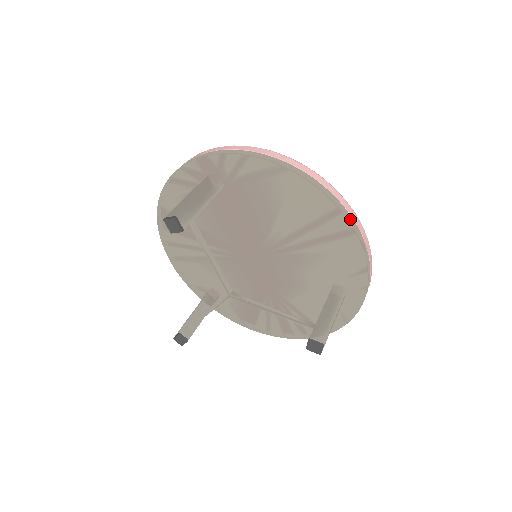
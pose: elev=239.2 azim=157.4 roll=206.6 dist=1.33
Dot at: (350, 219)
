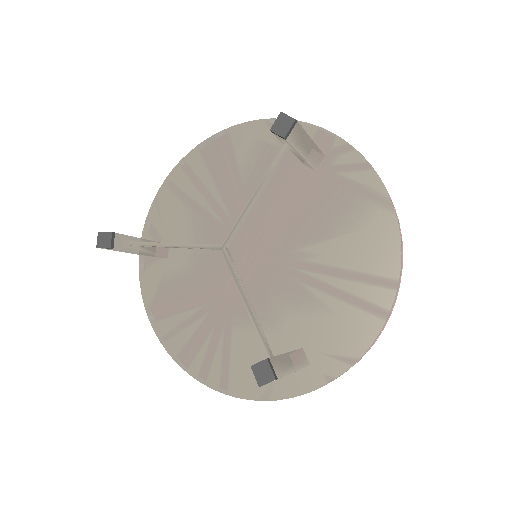
Dot at: (394, 302)
